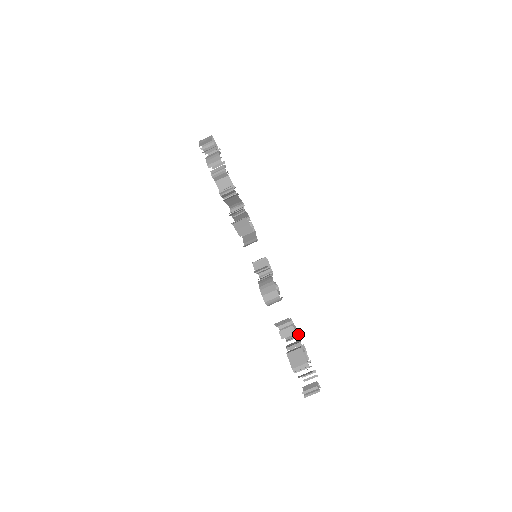
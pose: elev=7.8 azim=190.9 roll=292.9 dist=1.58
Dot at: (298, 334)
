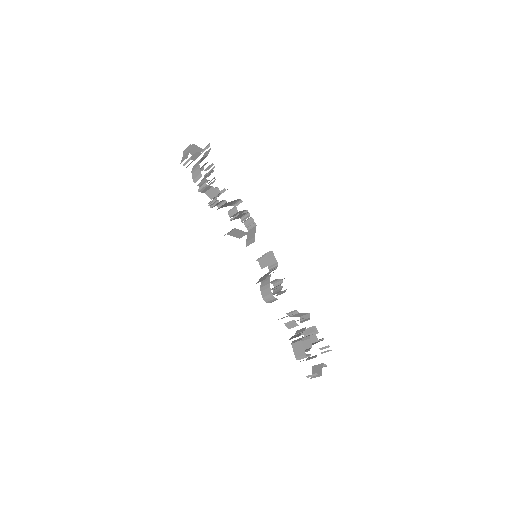
Dot at: (309, 317)
